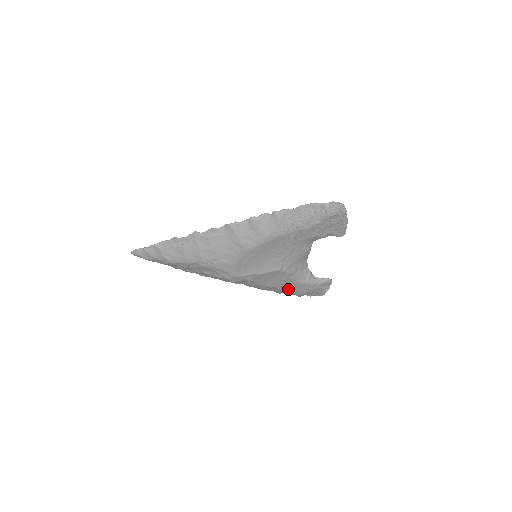
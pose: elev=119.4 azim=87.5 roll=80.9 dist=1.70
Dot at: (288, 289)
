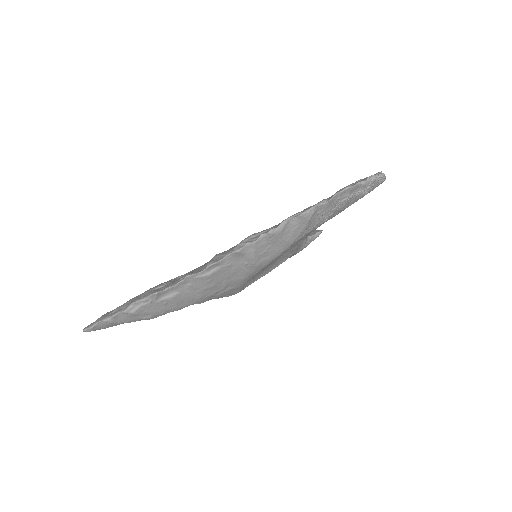
Dot at: occluded
